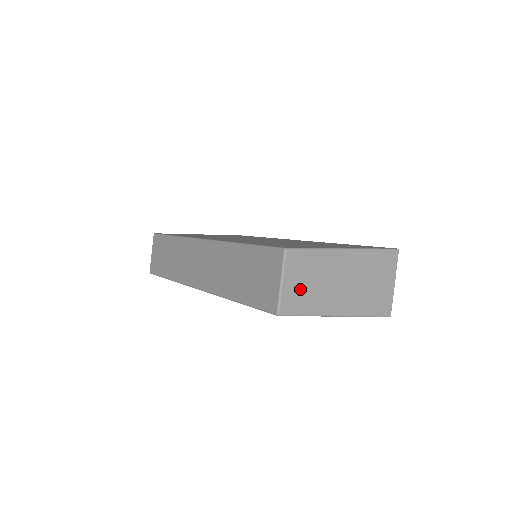
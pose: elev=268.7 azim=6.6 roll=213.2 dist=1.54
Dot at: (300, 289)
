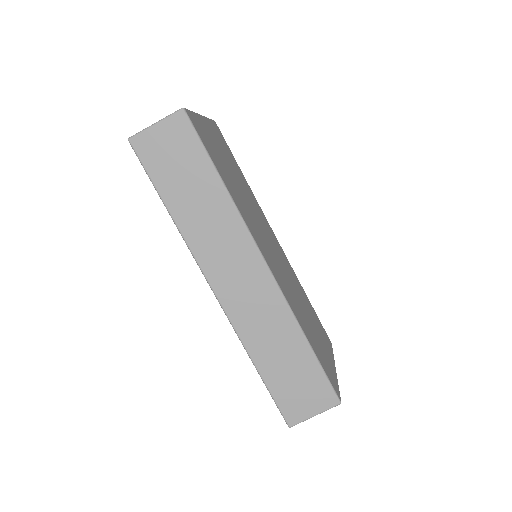
Dot at: occluded
